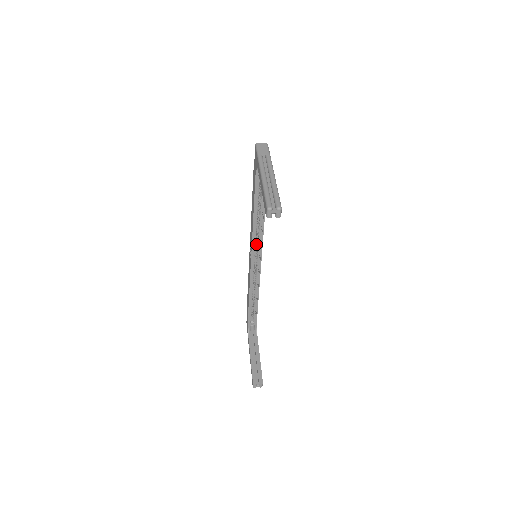
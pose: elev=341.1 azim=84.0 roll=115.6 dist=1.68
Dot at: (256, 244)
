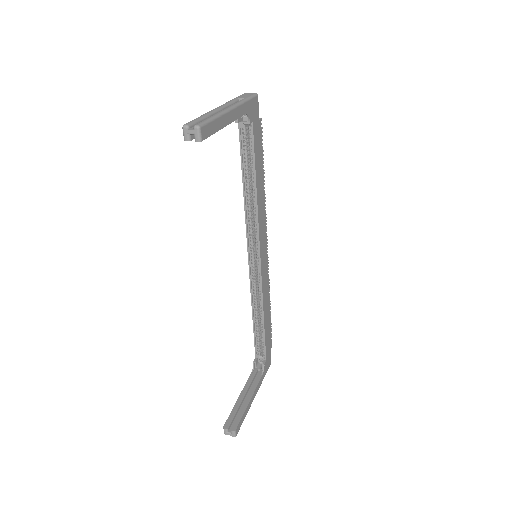
Dot at: occluded
